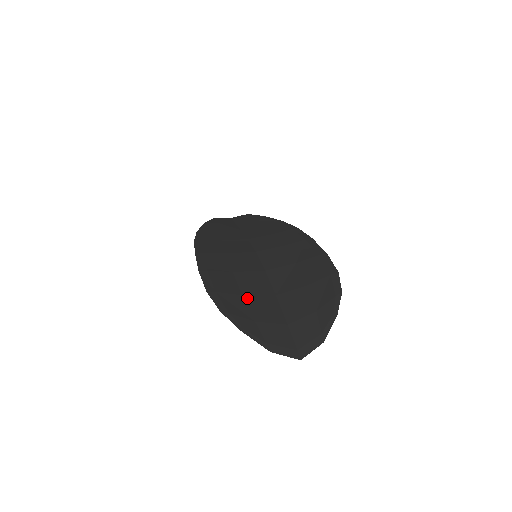
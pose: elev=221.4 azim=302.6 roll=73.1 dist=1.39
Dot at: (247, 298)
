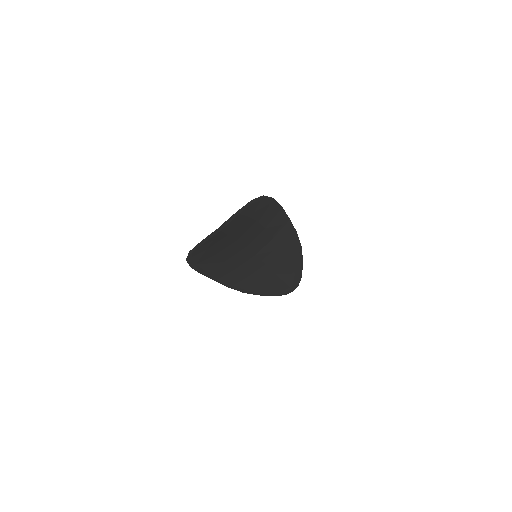
Dot at: occluded
